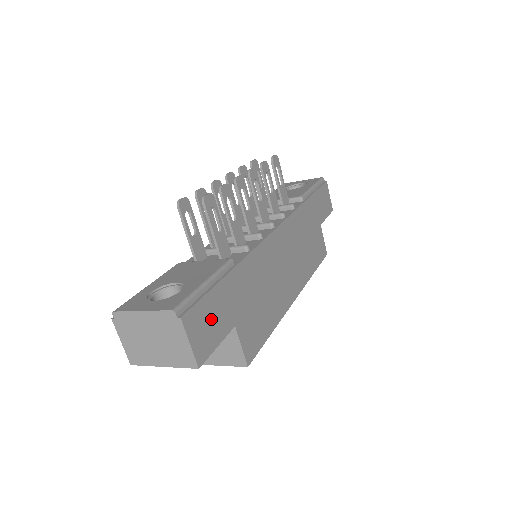
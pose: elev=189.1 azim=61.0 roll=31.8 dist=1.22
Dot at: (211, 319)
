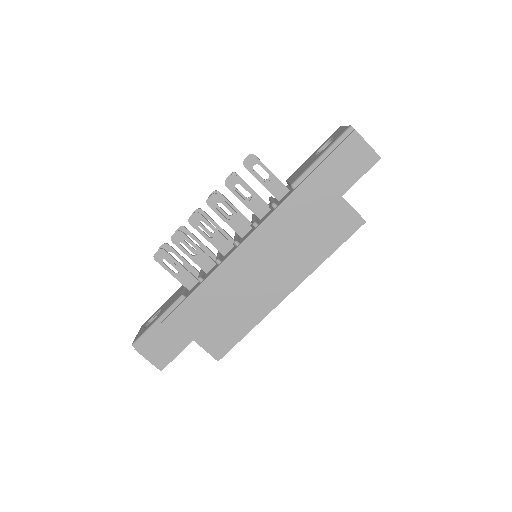
Dot at: (164, 343)
